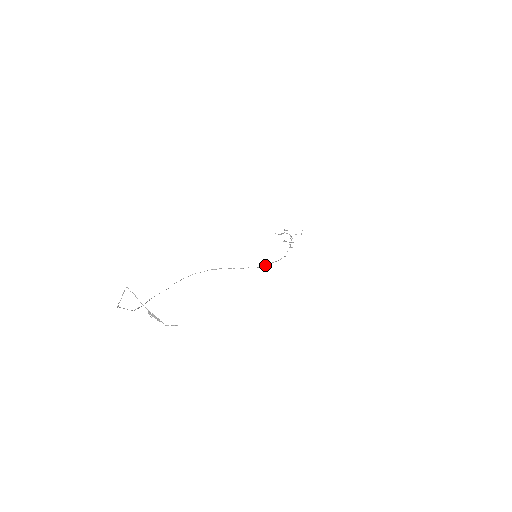
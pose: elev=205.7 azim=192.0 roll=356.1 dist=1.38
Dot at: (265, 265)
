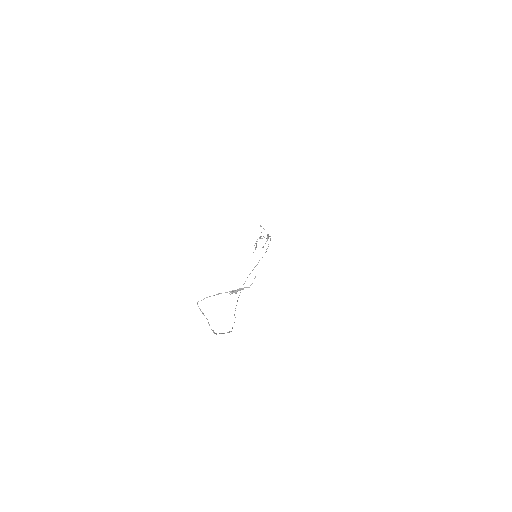
Dot at: occluded
